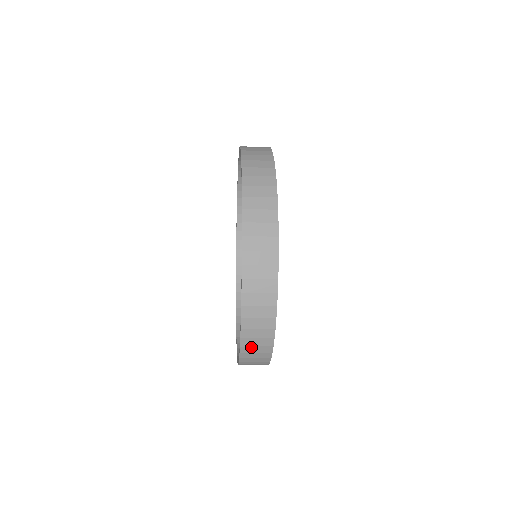
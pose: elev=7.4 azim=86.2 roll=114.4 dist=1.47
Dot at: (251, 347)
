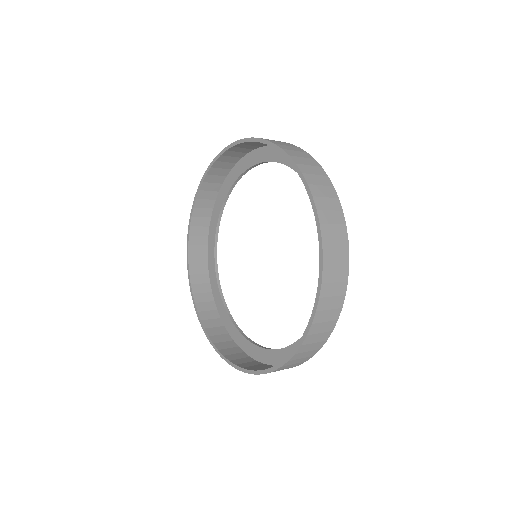
Dot at: (331, 270)
